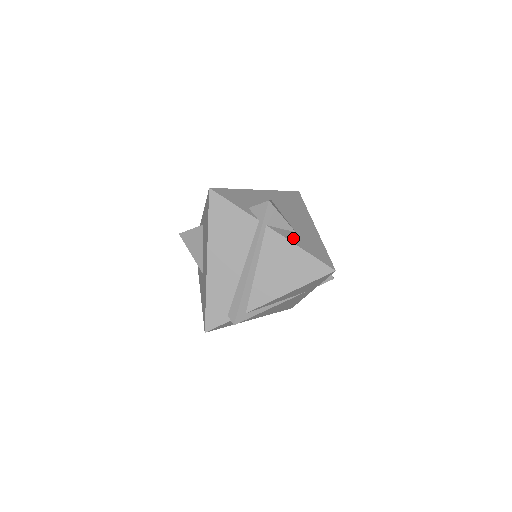
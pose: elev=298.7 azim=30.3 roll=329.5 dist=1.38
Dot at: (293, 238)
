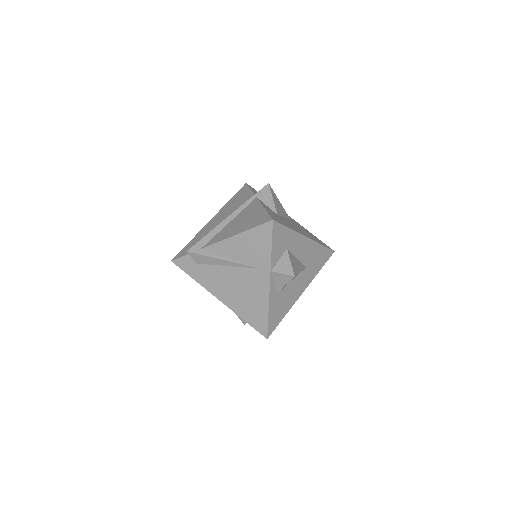
Dot at: (268, 208)
